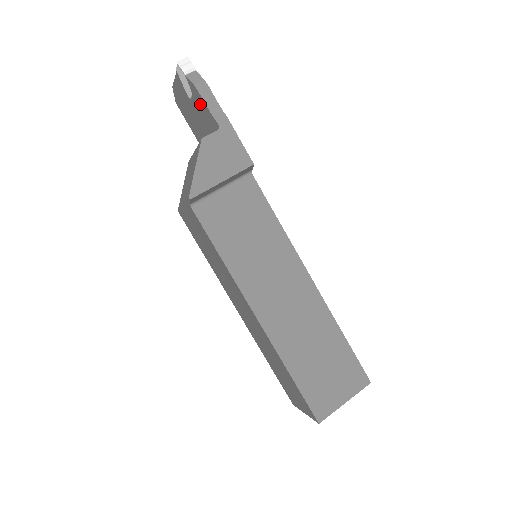
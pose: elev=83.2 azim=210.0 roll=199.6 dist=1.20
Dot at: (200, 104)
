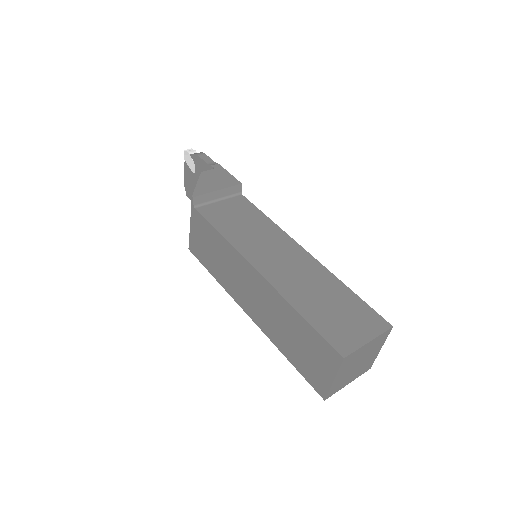
Dot at: (201, 167)
